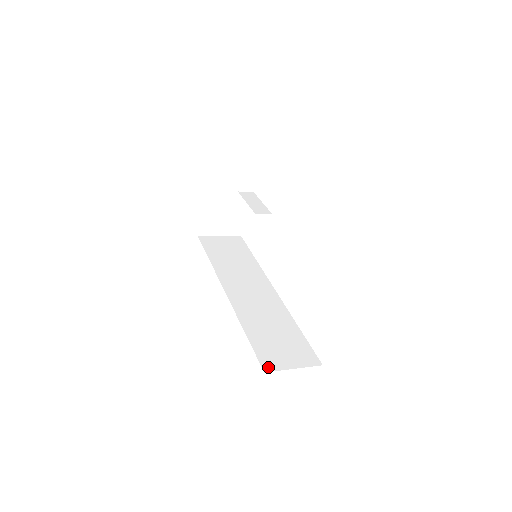
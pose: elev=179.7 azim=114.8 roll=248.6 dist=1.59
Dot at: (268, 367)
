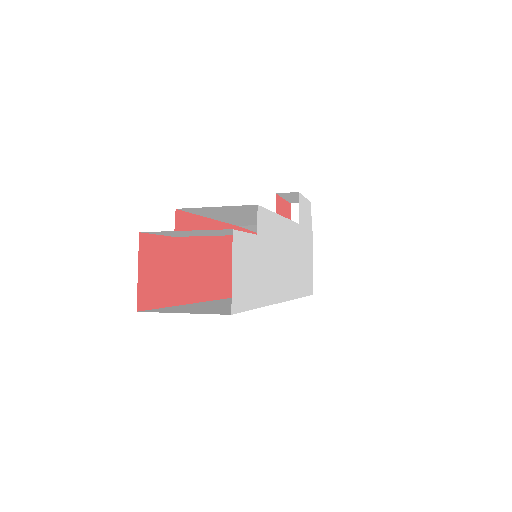
Dot at: (150, 311)
